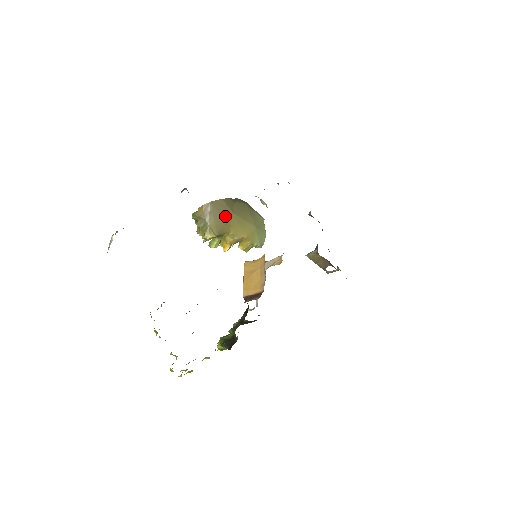
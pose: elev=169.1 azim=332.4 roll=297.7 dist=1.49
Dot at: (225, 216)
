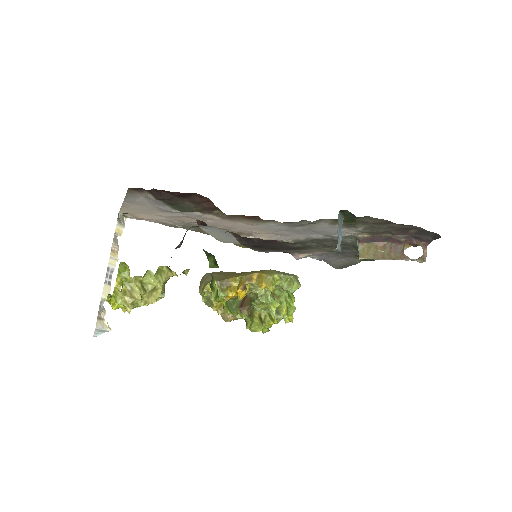
Dot at: (227, 275)
